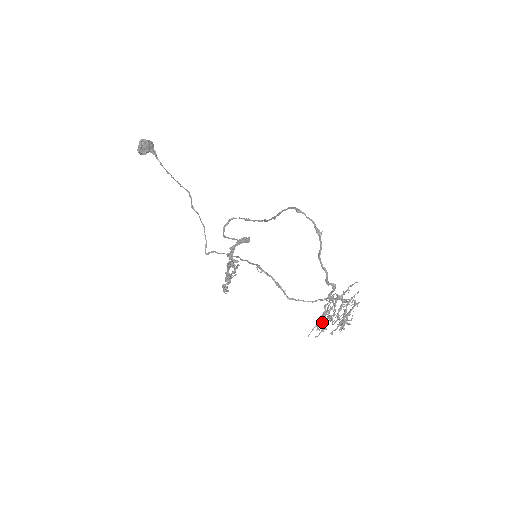
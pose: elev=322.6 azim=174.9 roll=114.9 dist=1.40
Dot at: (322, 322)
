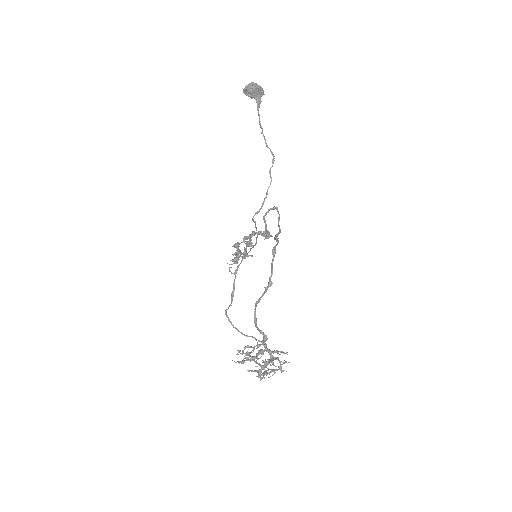
Dot at: (250, 355)
